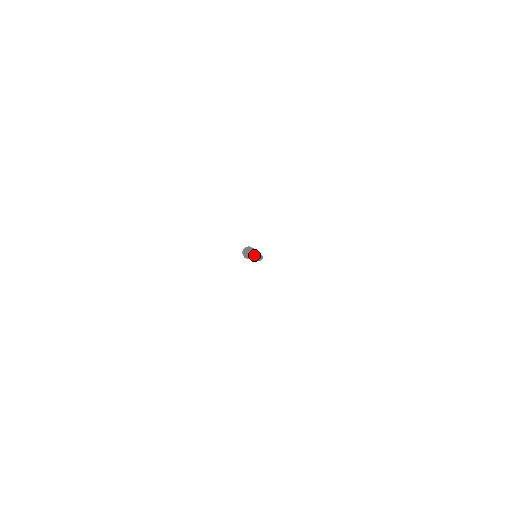
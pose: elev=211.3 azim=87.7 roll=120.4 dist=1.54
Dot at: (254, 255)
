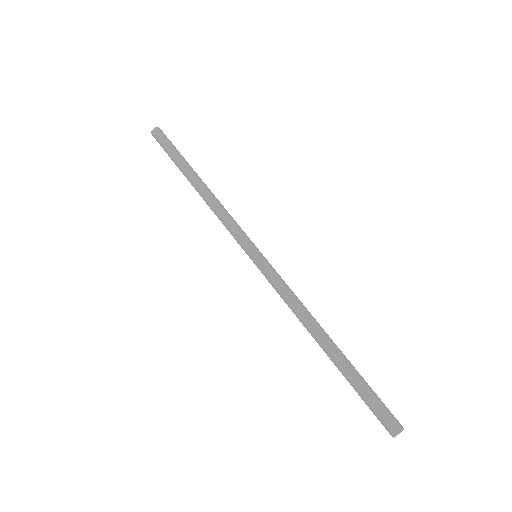
Dot at: occluded
